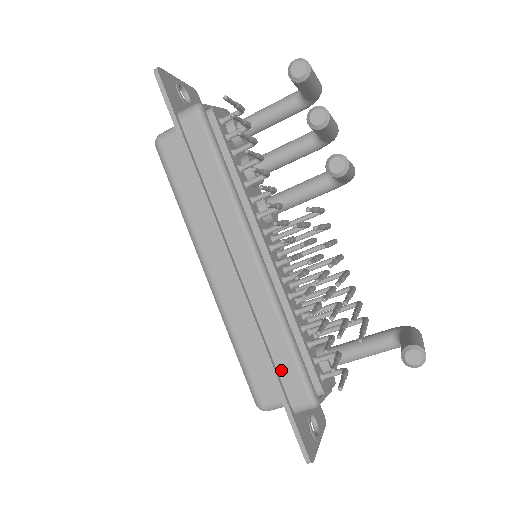
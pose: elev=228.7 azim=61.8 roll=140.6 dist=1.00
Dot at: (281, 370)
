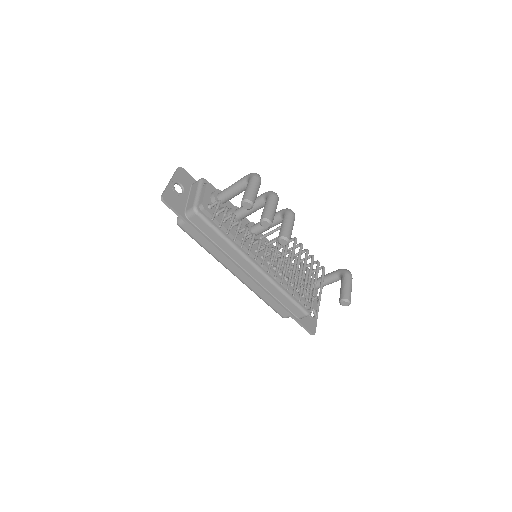
Dot at: (288, 307)
